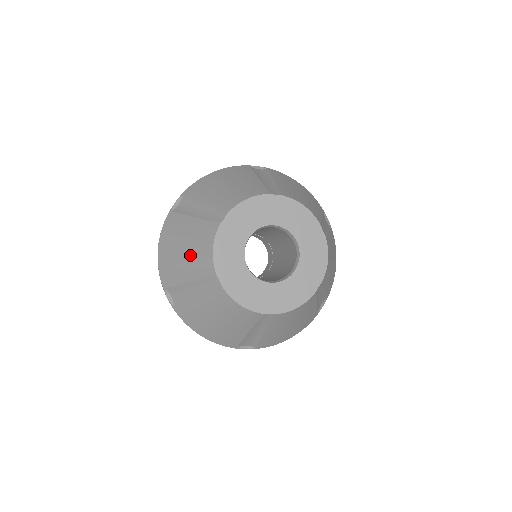
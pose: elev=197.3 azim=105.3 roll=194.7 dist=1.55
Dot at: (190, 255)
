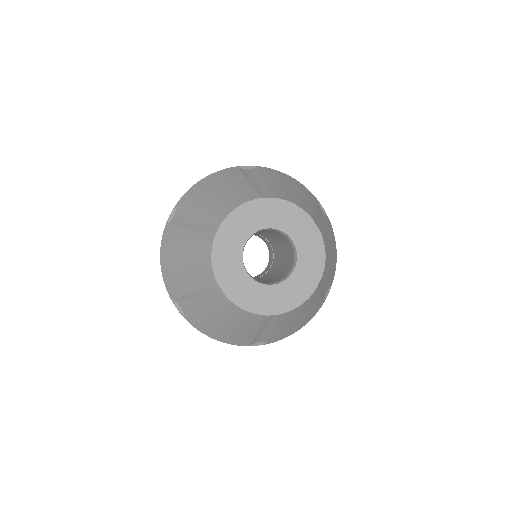
Dot at: (191, 267)
